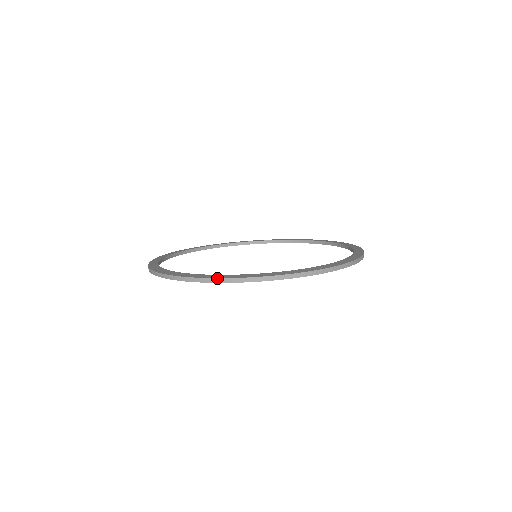
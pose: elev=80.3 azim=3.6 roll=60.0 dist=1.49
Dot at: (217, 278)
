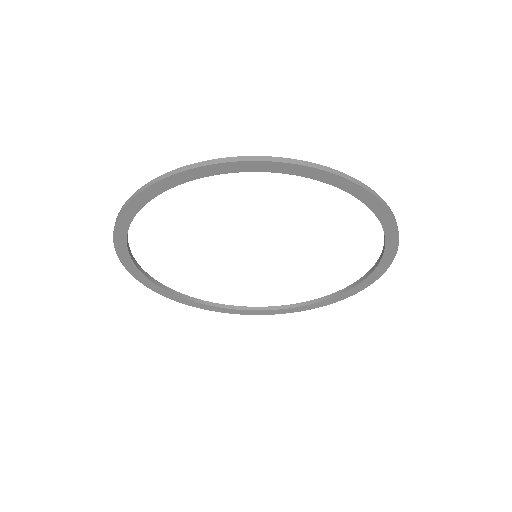
Dot at: (170, 171)
